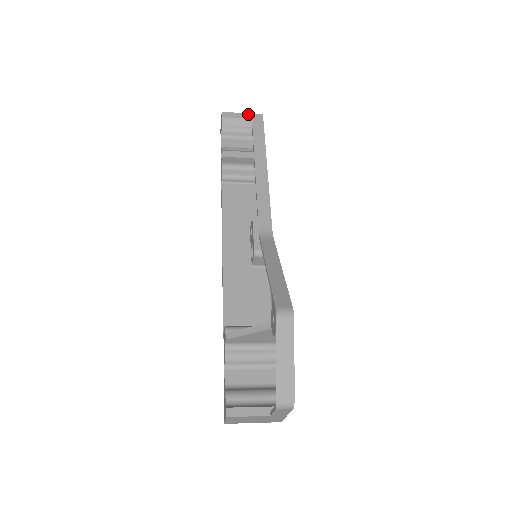
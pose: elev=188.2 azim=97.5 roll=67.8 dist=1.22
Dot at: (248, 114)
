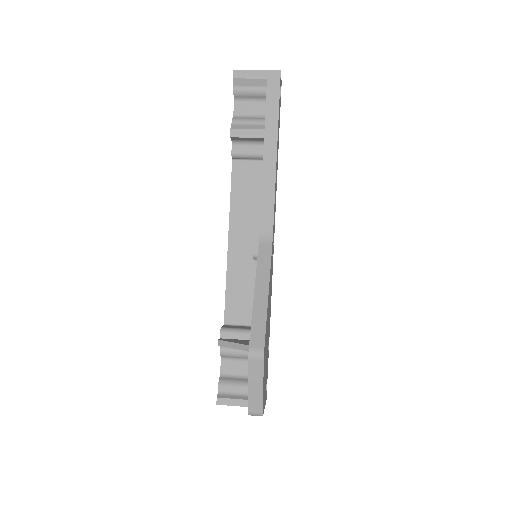
Dot at: (263, 71)
